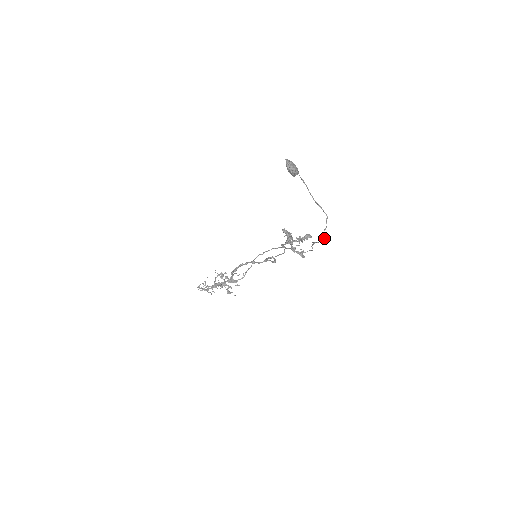
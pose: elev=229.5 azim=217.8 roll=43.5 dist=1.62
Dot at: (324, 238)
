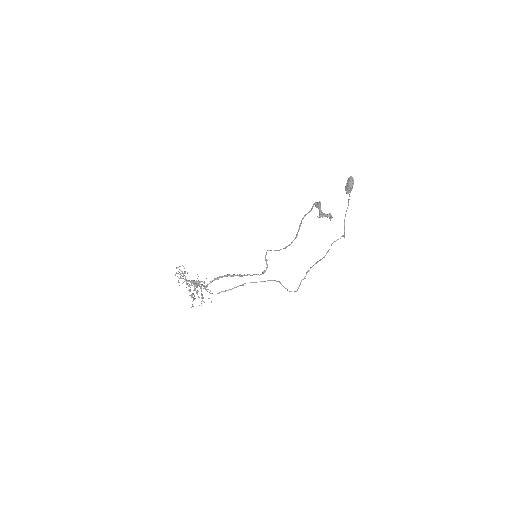
Dot at: occluded
